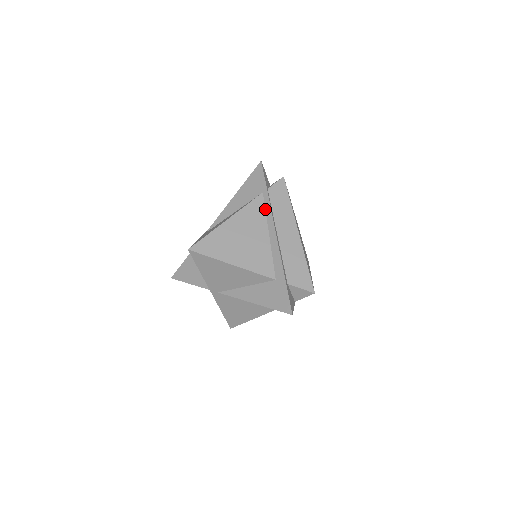
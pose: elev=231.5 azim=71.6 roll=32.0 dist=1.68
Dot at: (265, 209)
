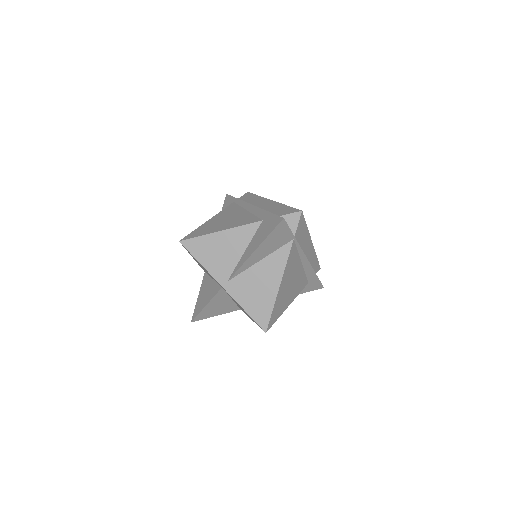
Dot at: (238, 205)
